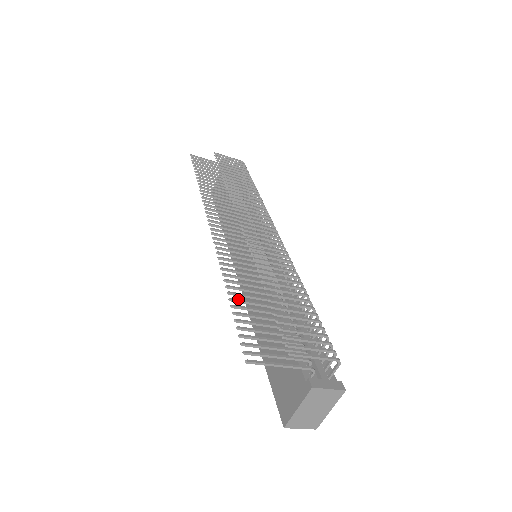
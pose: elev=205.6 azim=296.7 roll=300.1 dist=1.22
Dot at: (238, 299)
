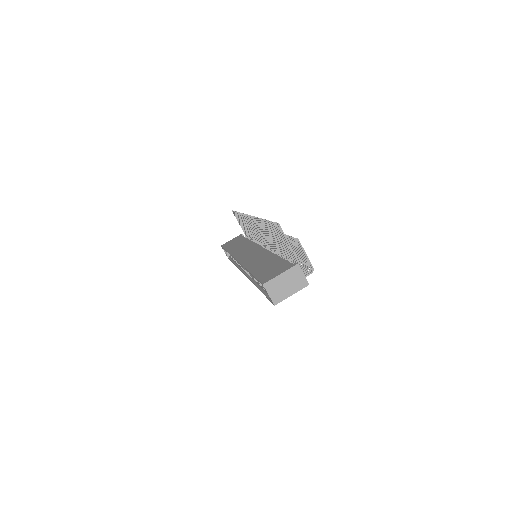
Dot at: occluded
